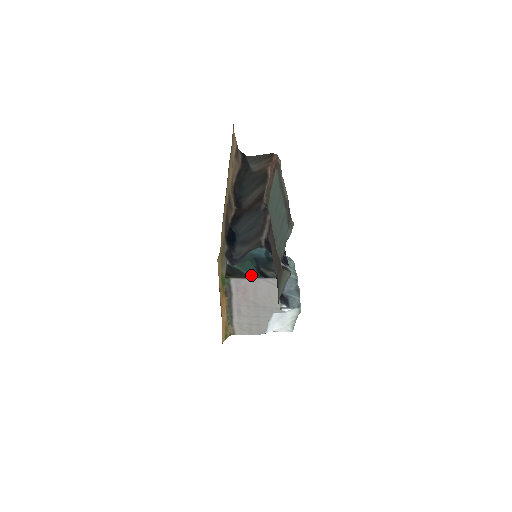
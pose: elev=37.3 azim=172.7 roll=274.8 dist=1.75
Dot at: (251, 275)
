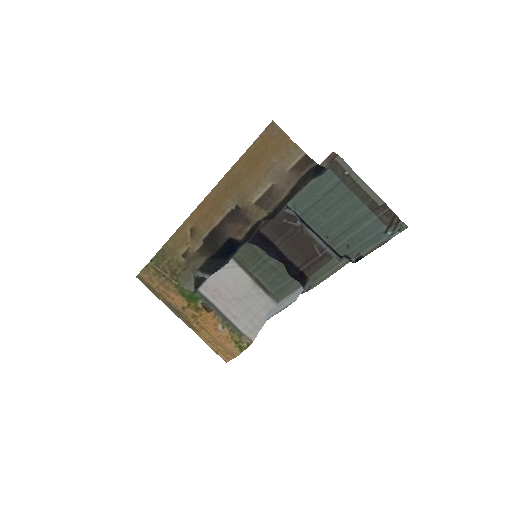
Dot at: occluded
